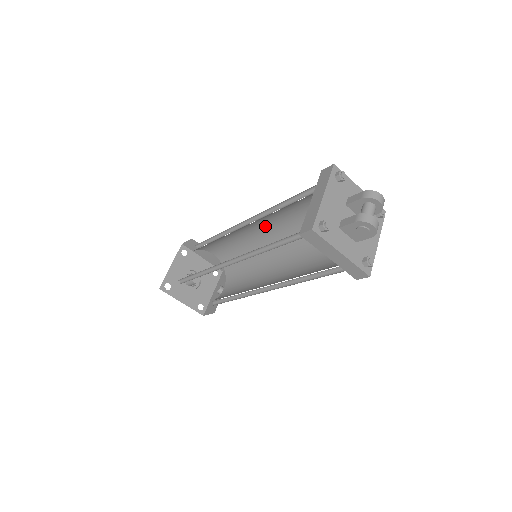
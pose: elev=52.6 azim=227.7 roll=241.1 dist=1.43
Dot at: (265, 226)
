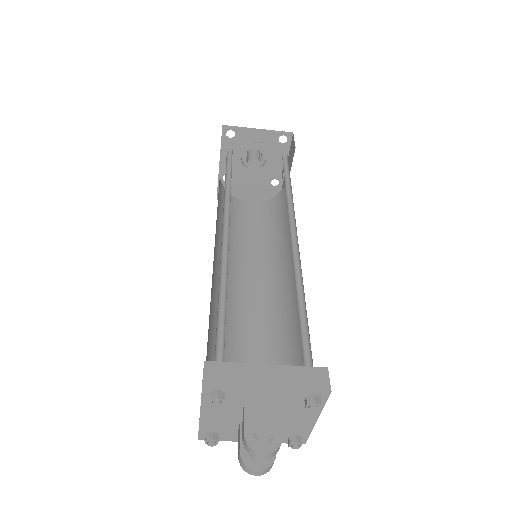
Dot at: occluded
